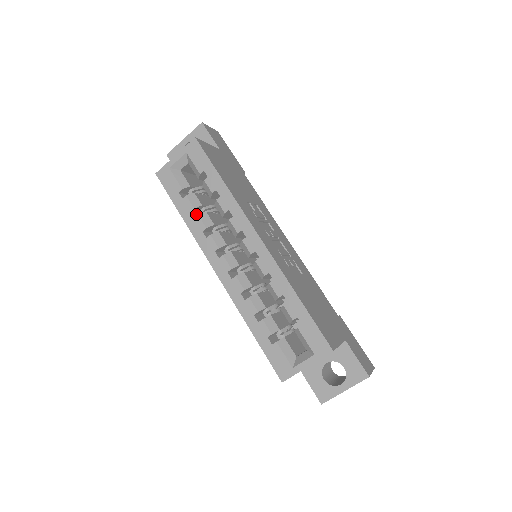
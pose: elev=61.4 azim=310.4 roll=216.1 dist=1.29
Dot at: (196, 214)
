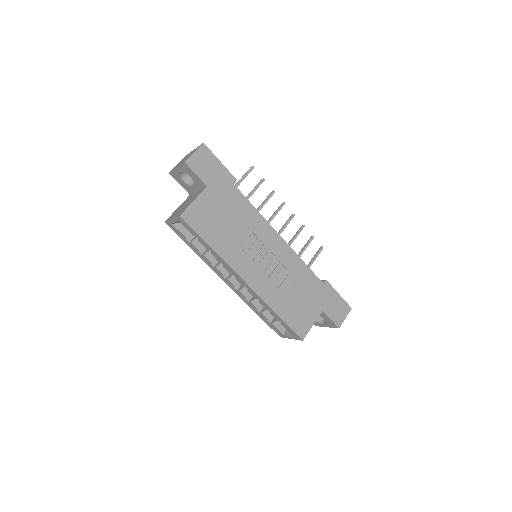
Dot at: occluded
